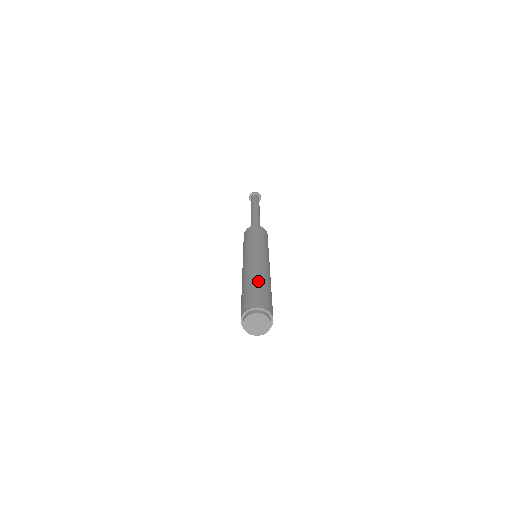
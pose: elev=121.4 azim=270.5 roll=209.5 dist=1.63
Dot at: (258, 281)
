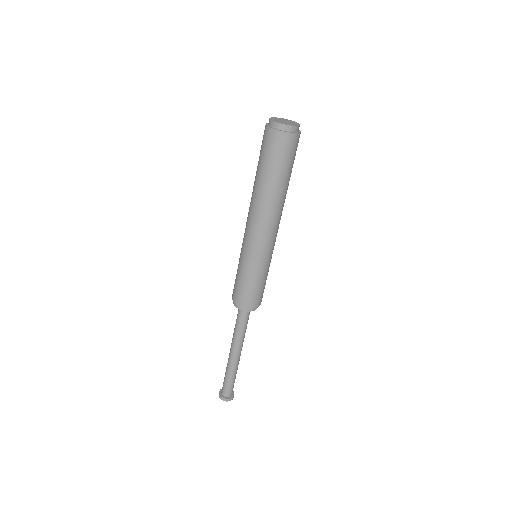
Dot at: occluded
